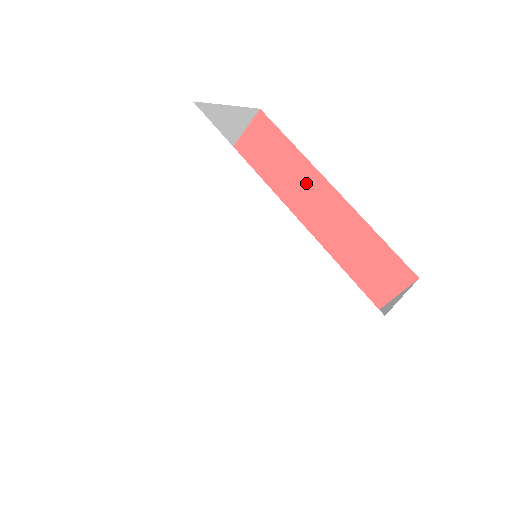
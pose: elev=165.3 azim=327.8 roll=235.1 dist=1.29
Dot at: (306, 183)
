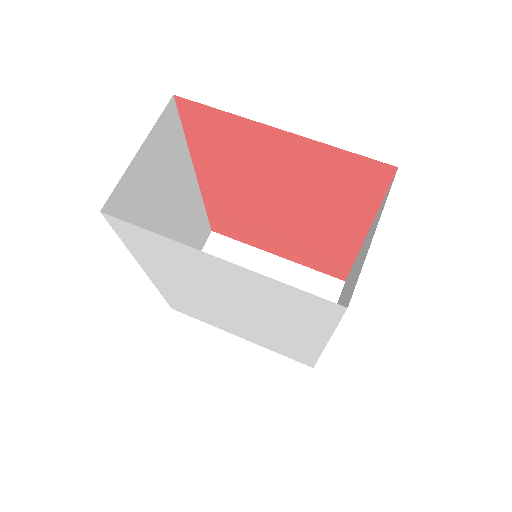
Dot at: (351, 220)
